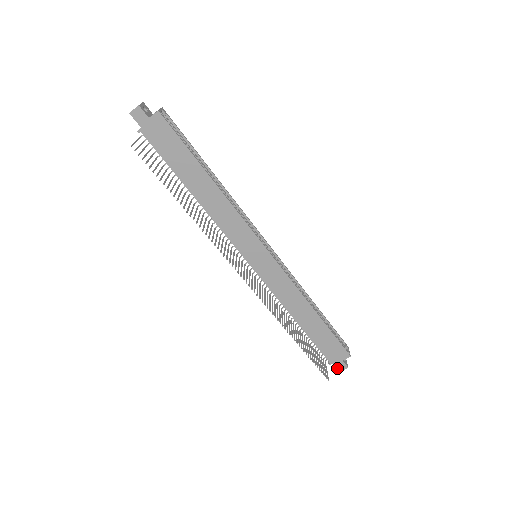
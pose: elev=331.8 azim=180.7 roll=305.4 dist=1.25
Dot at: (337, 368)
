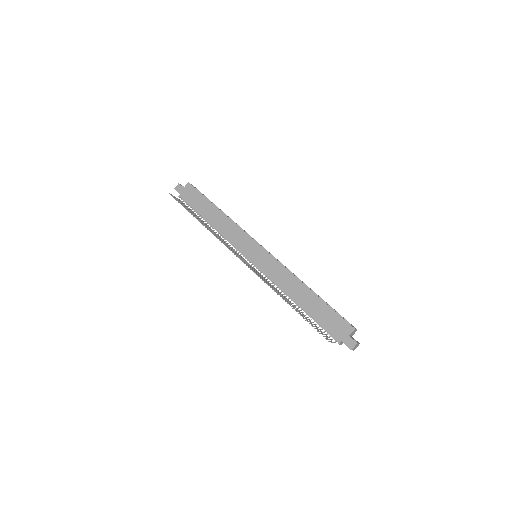
Dot at: (347, 346)
